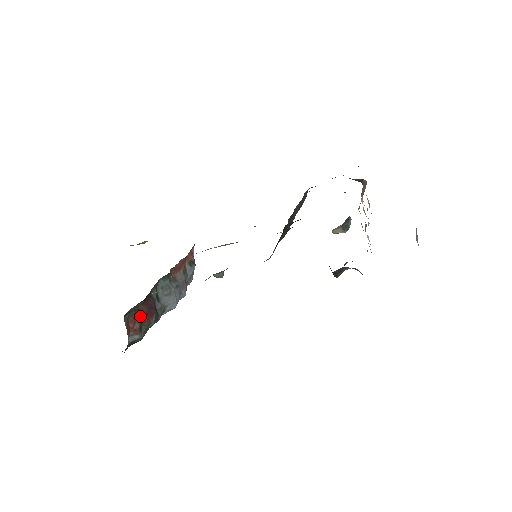
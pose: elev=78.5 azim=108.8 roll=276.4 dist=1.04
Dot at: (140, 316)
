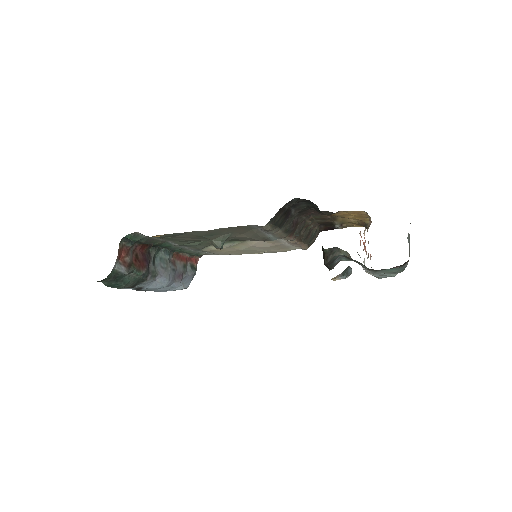
Dot at: (133, 257)
